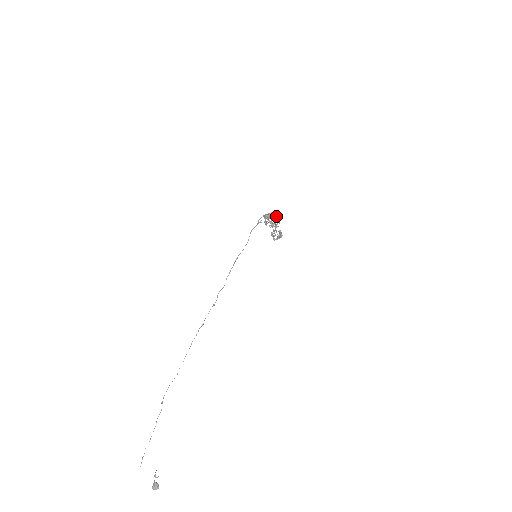
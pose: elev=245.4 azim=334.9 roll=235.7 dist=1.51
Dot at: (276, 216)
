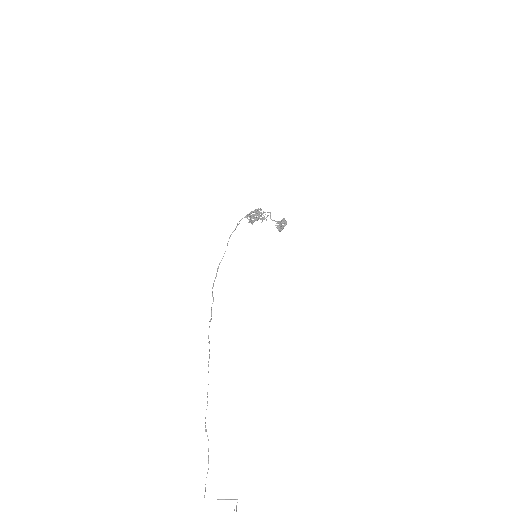
Dot at: (258, 210)
